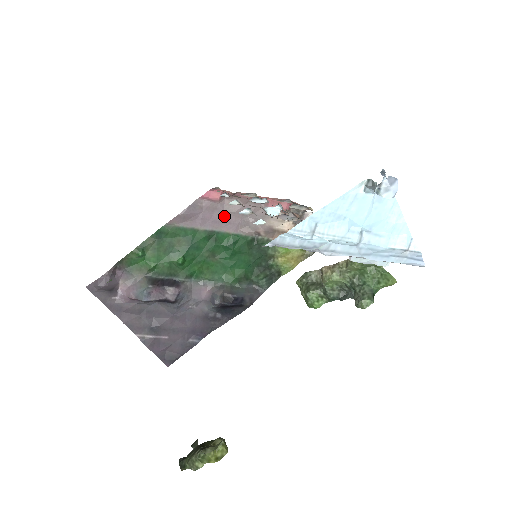
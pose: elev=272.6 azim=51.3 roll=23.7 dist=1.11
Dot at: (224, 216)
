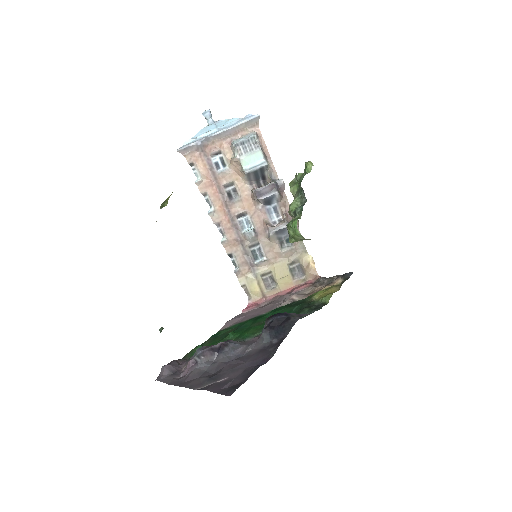
Dot at: (263, 310)
